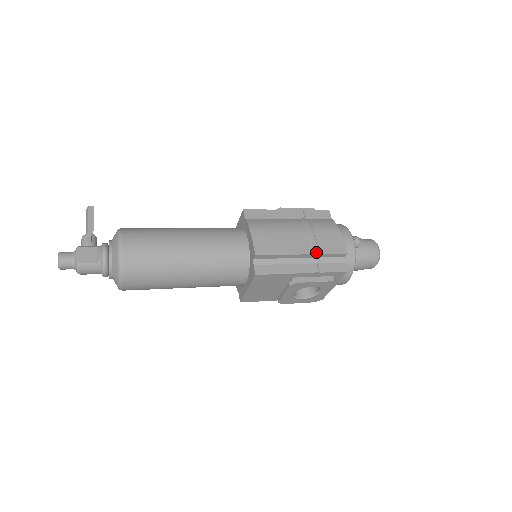
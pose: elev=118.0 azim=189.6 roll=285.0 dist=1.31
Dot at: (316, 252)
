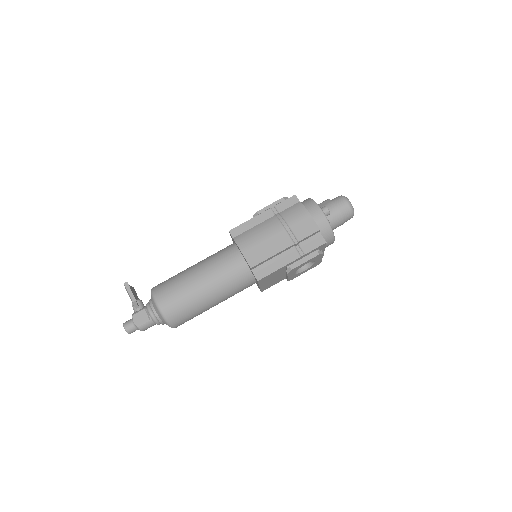
Dot at: (295, 242)
